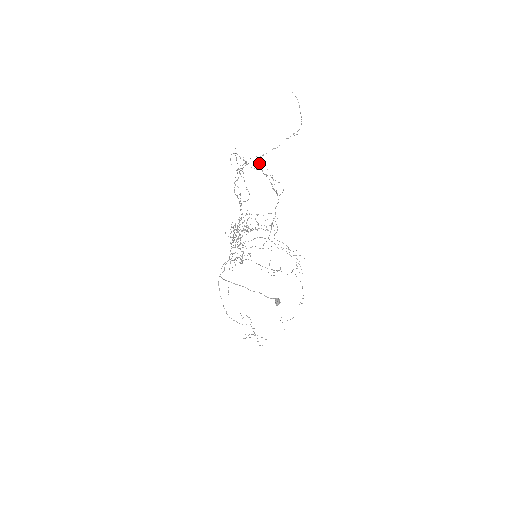
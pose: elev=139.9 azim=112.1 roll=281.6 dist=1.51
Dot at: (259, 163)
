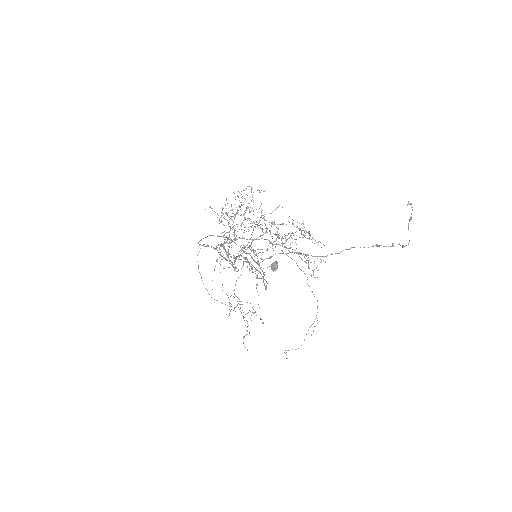
Dot at: (289, 216)
